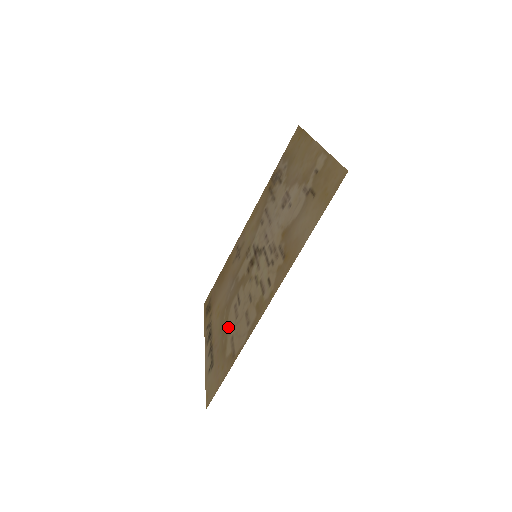
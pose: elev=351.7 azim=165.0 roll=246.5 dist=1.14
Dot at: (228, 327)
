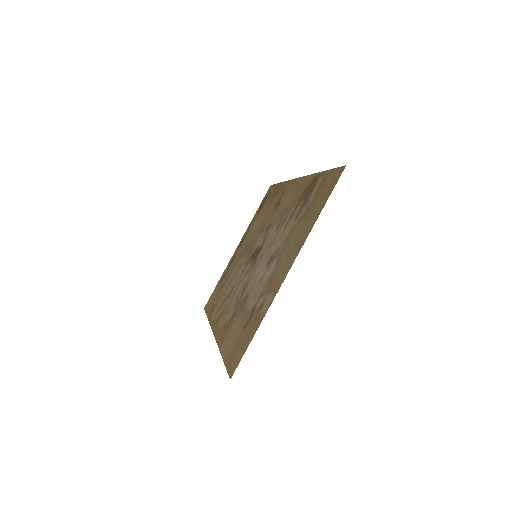
Dot at: (231, 275)
